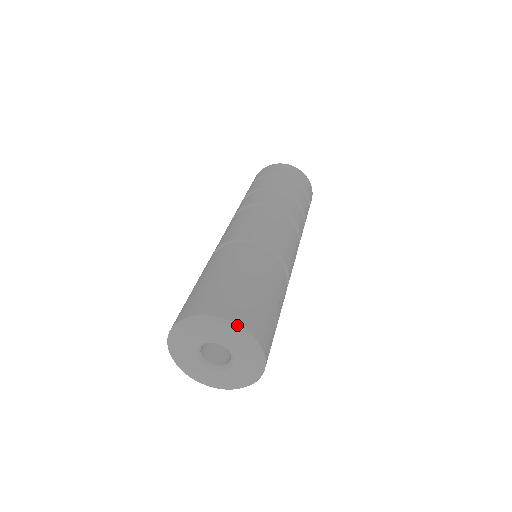
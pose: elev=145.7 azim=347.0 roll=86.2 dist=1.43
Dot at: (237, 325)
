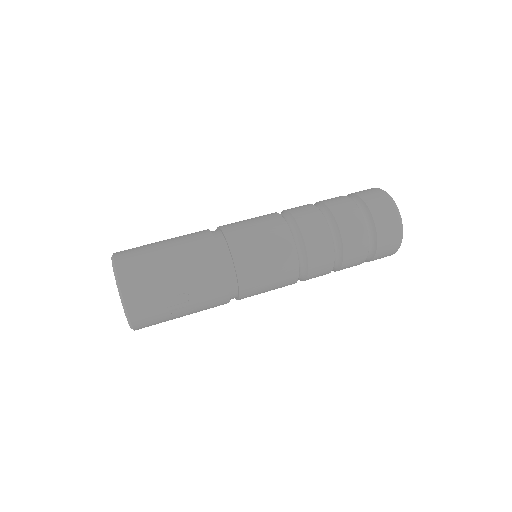
Dot at: (117, 275)
